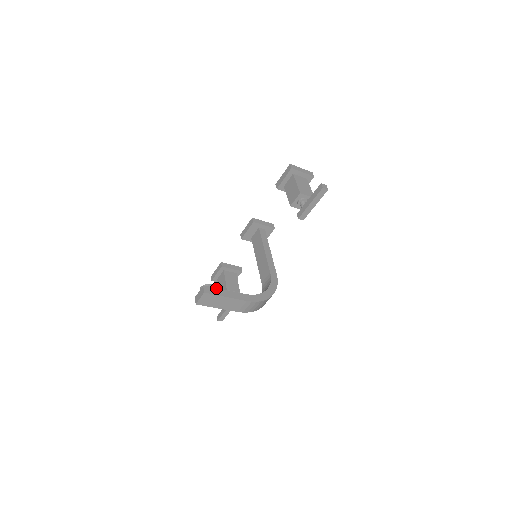
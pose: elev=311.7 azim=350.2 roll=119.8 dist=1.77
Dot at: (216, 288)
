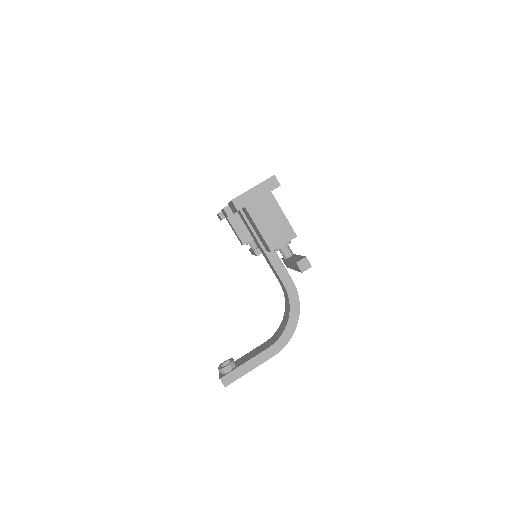
Dot at: (234, 370)
